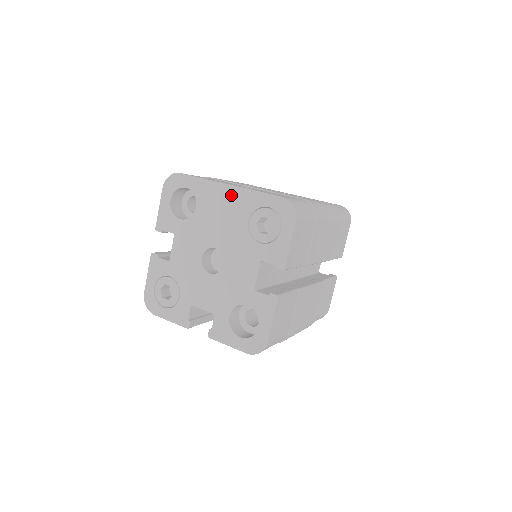
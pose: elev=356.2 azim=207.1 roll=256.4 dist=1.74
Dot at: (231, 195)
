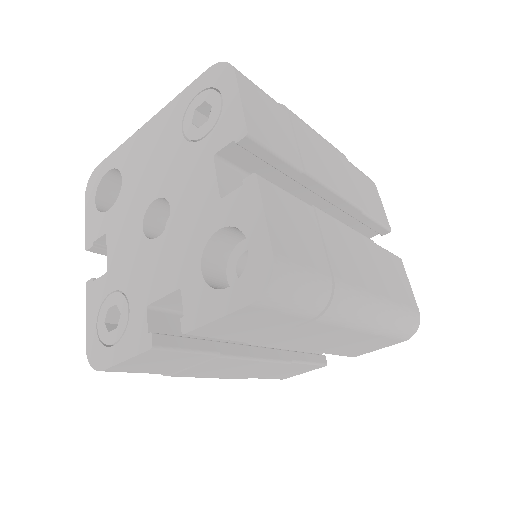
Dot at: (154, 127)
